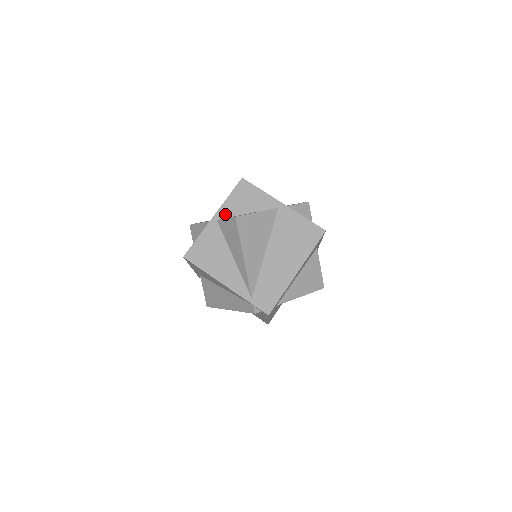
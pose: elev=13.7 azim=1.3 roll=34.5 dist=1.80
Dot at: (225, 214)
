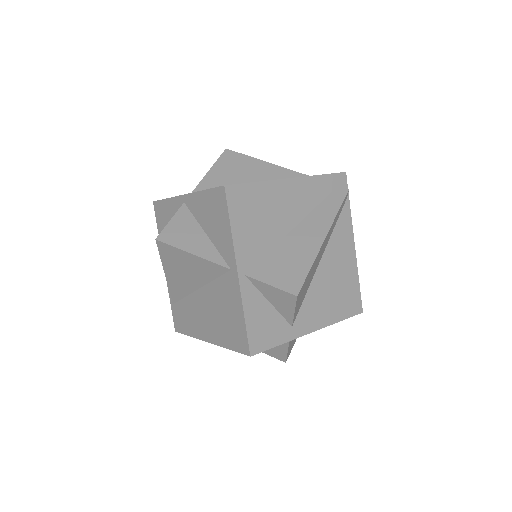
Dot at: (192, 206)
